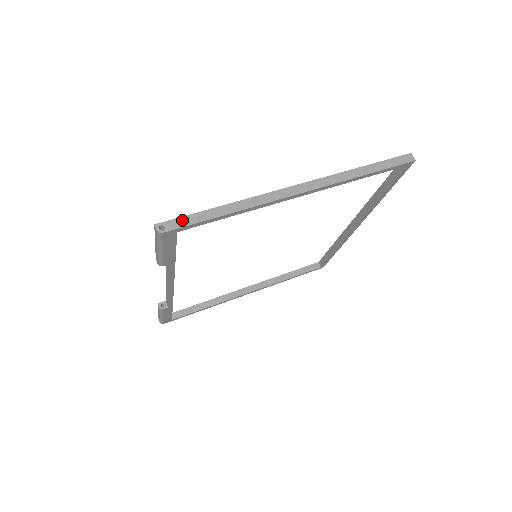
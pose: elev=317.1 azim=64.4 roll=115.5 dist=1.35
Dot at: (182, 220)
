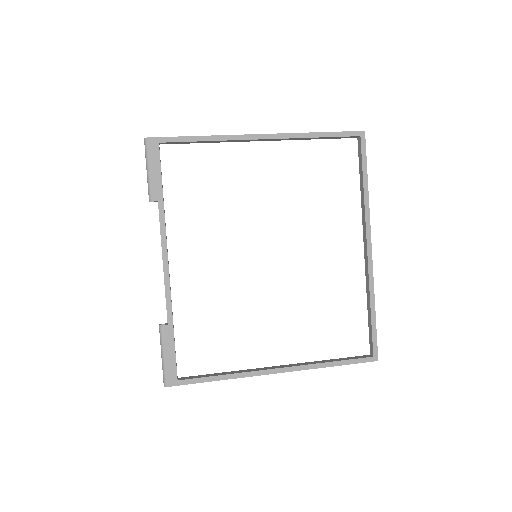
Dot at: (164, 138)
